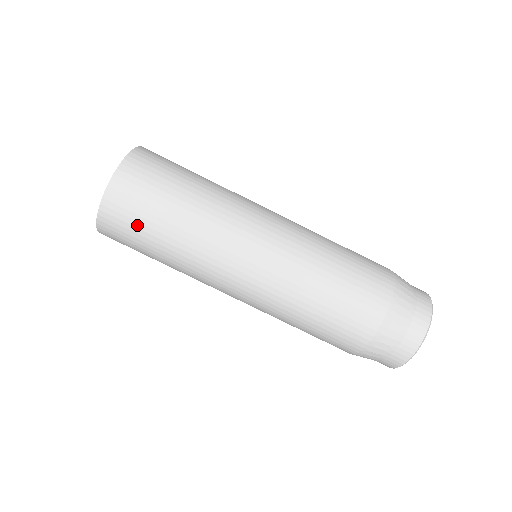
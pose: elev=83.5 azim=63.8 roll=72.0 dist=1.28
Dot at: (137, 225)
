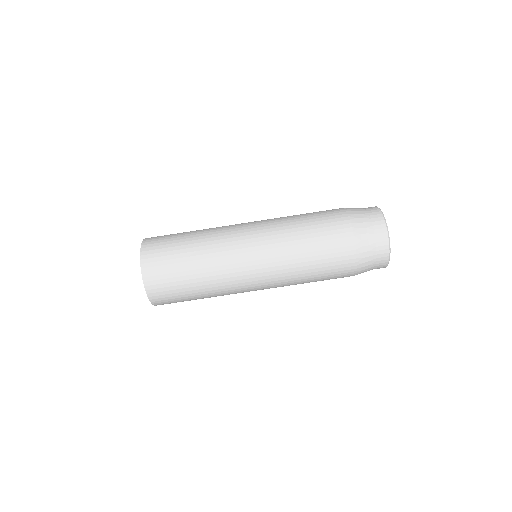
Dot at: (171, 276)
